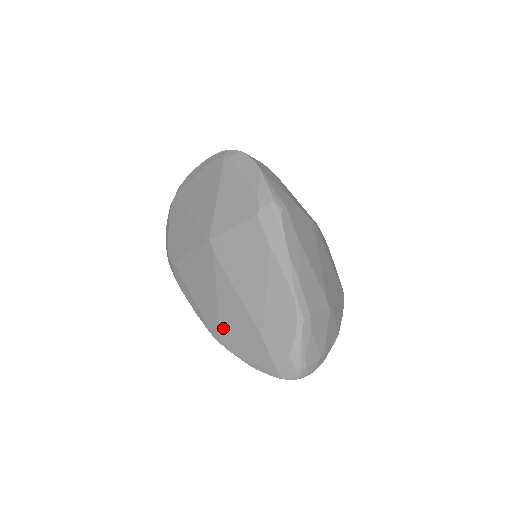
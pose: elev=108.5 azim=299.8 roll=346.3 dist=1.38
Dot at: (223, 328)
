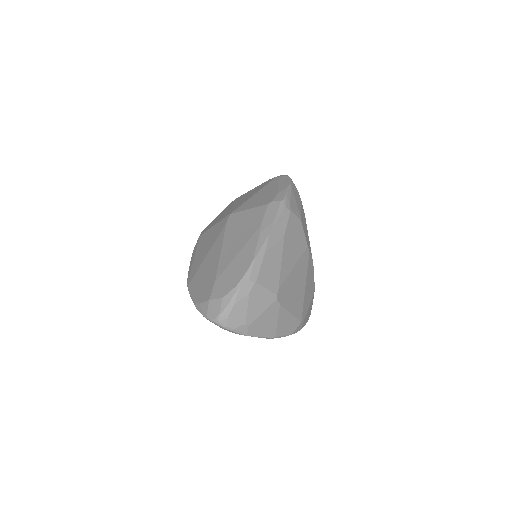
Dot at: (197, 275)
